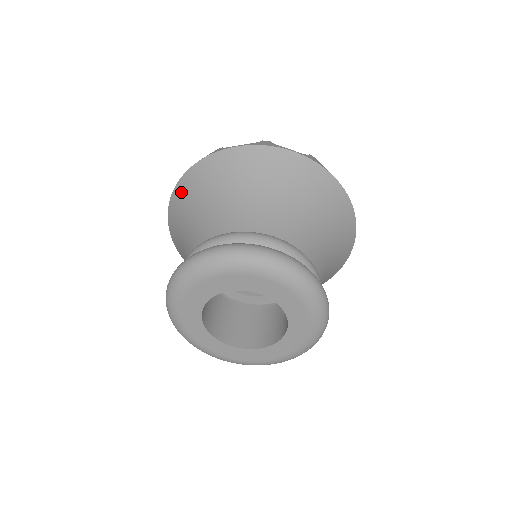
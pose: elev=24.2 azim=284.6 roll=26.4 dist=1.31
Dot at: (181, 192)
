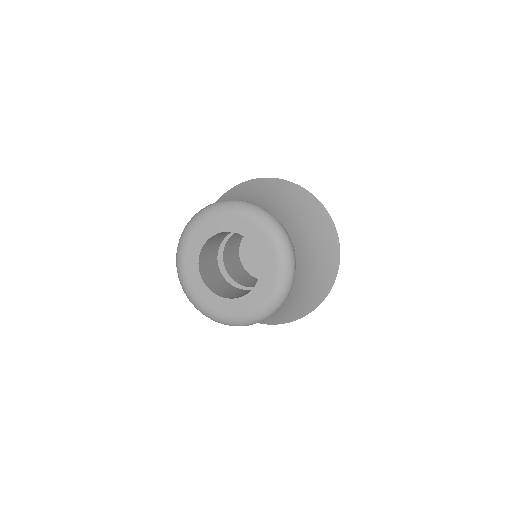
Dot at: occluded
